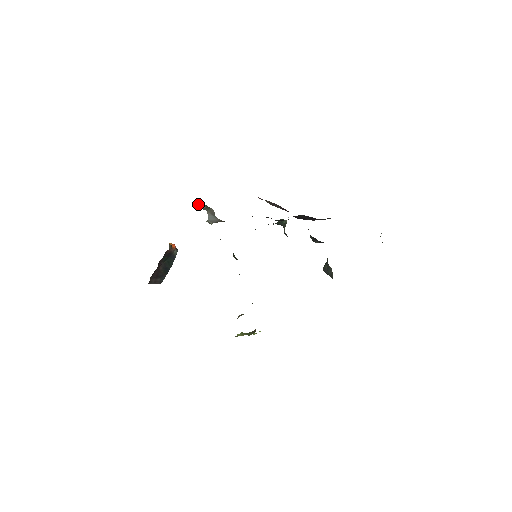
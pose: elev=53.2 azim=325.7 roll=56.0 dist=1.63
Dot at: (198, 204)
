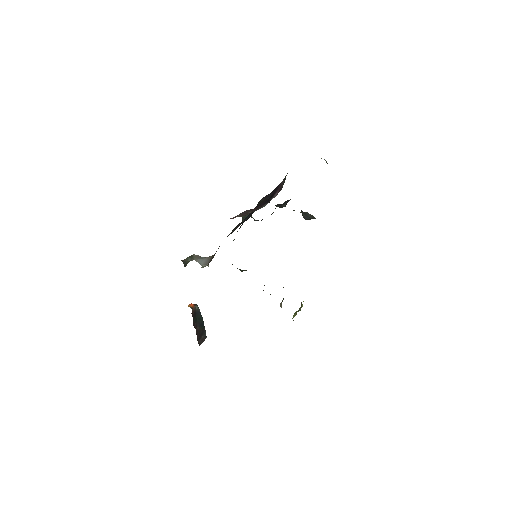
Dot at: (184, 262)
